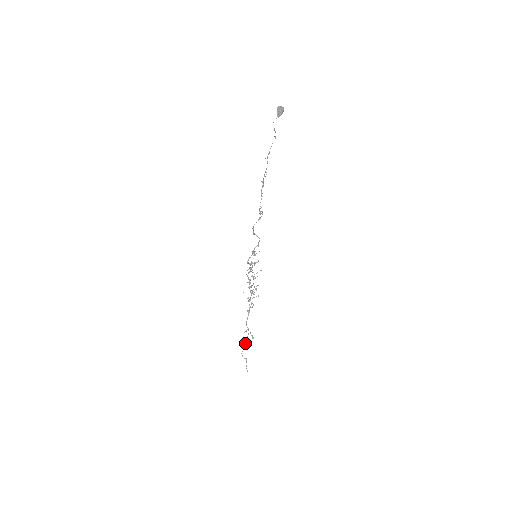
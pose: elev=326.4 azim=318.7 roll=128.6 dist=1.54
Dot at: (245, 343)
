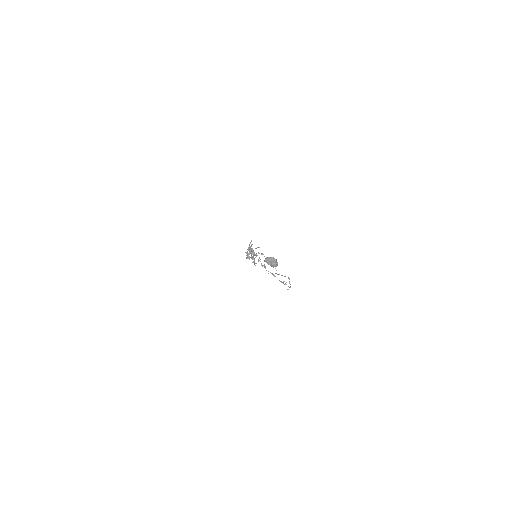
Dot at: occluded
